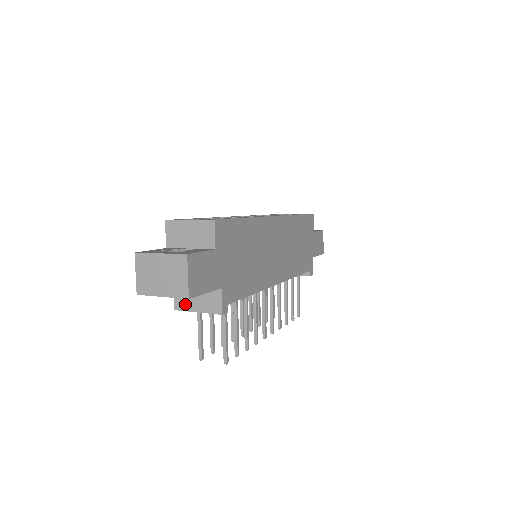
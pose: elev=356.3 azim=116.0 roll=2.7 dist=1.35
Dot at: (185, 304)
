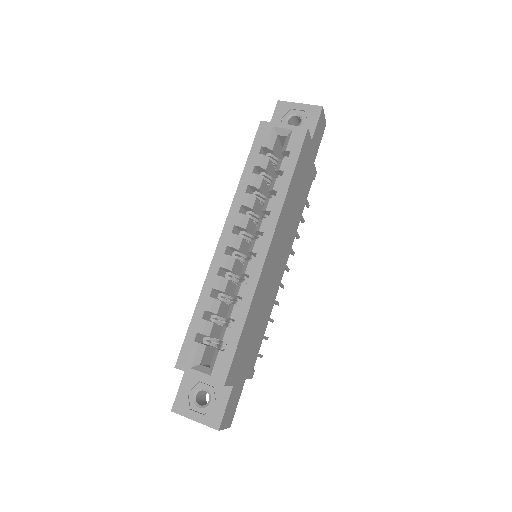
Dot at: occluded
